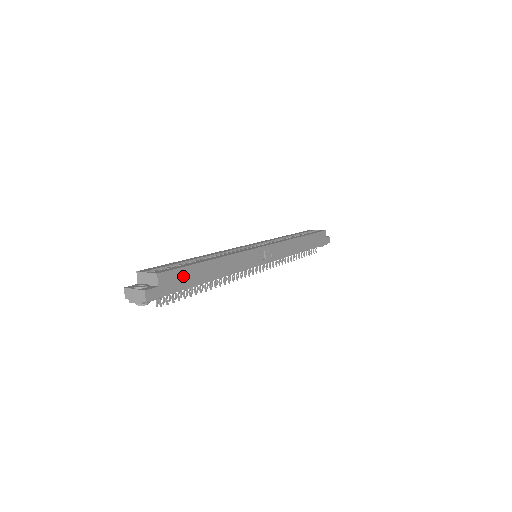
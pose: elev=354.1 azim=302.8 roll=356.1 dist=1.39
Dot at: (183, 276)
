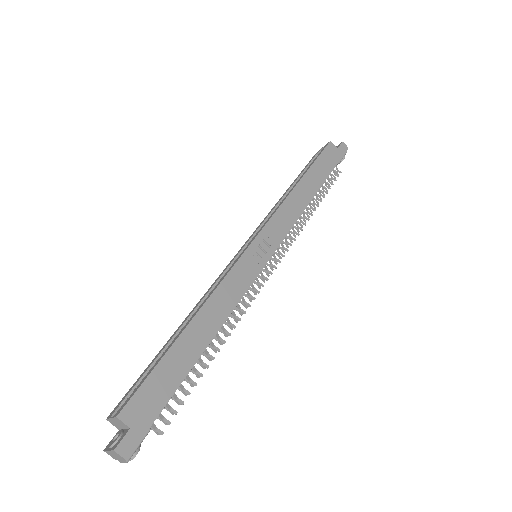
Dot at: (158, 383)
